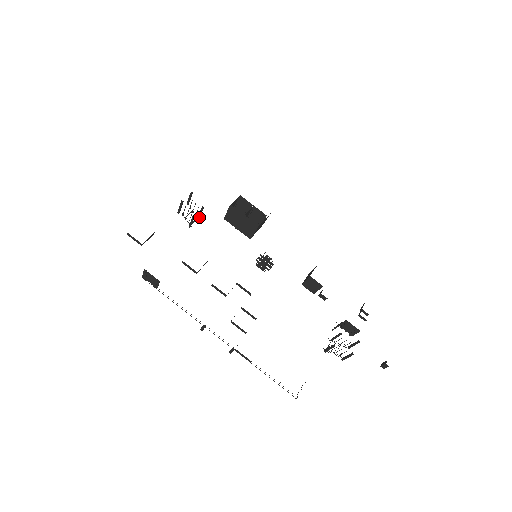
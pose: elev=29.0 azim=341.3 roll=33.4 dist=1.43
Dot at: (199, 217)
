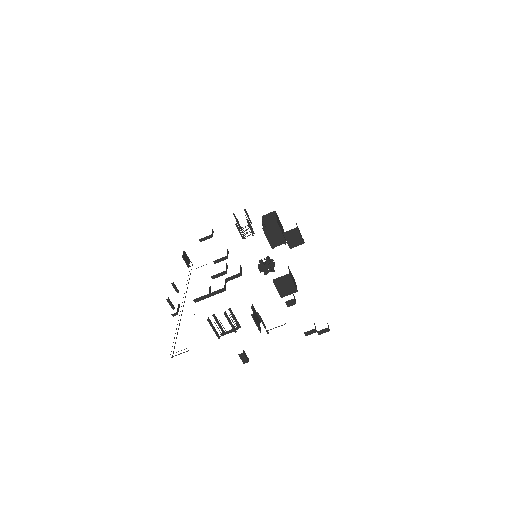
Dot at: (253, 232)
